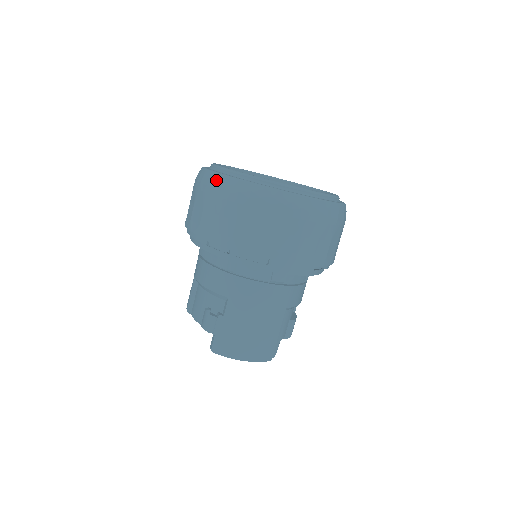
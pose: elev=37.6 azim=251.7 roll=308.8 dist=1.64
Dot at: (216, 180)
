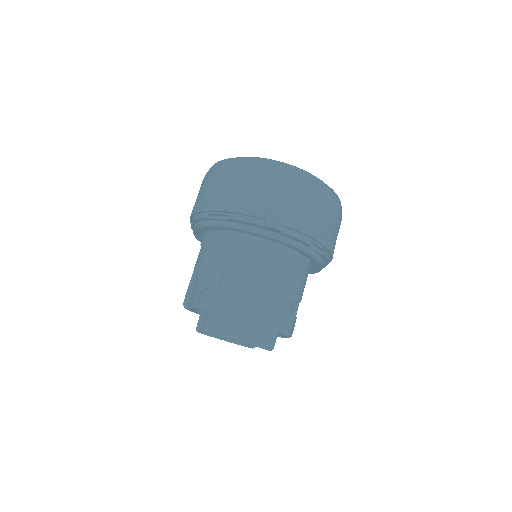
Dot at: (221, 163)
